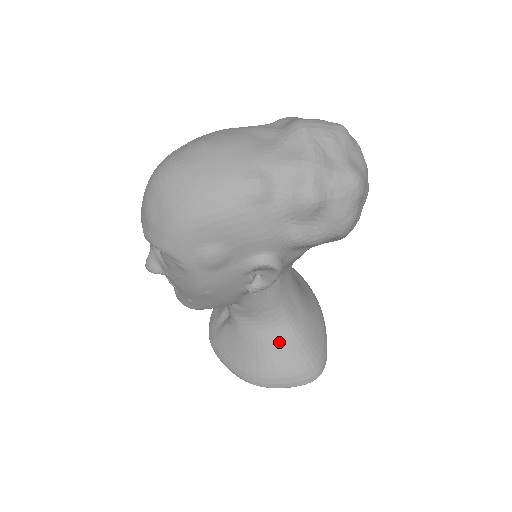
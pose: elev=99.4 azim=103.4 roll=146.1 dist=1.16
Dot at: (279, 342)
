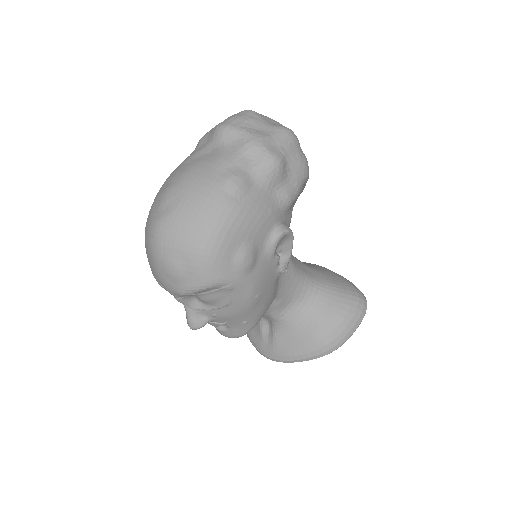
Dot at: (322, 303)
